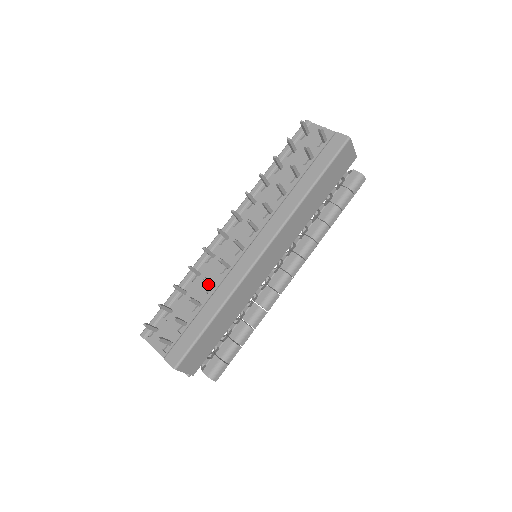
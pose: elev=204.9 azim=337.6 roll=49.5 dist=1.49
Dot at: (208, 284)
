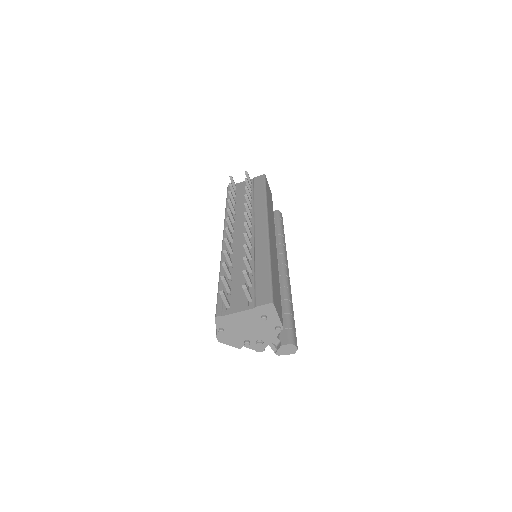
Dot at: occluded
